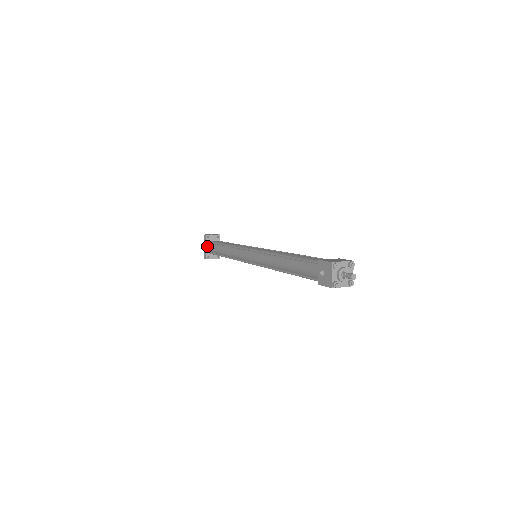
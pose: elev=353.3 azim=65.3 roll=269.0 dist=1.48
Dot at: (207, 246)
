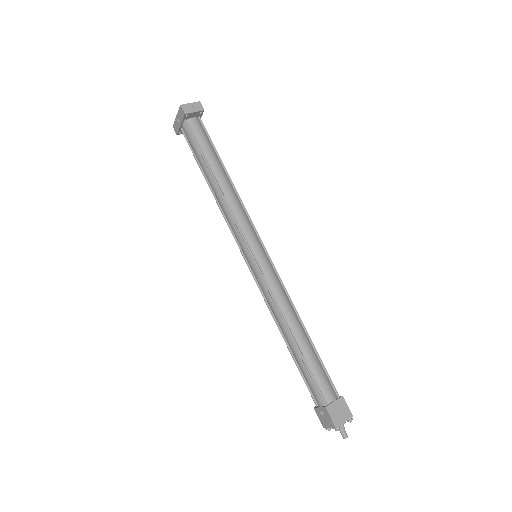
Dot at: (182, 125)
